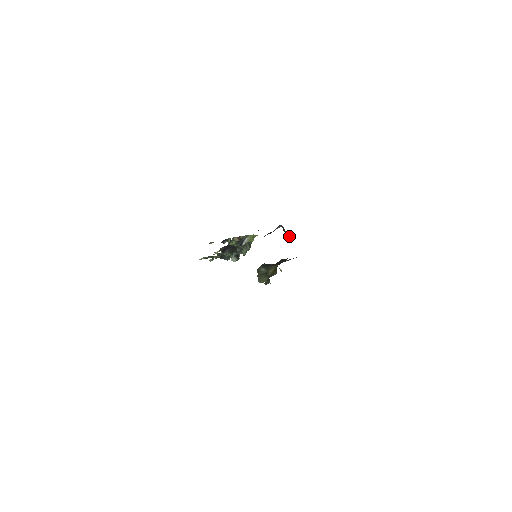
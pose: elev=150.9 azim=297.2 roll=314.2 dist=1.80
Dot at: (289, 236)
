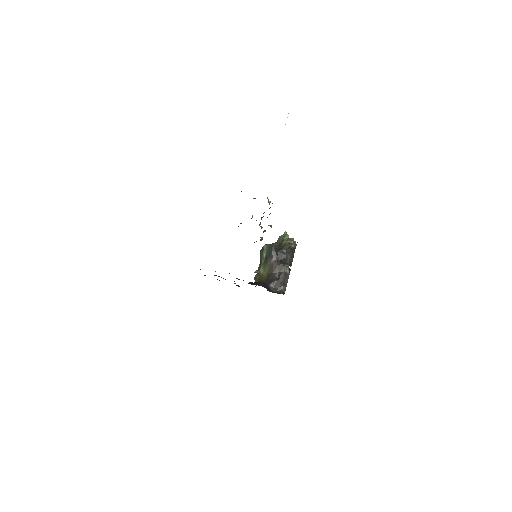
Dot at: occluded
